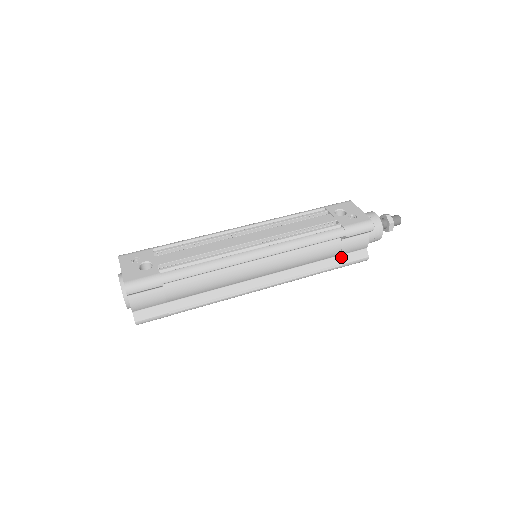
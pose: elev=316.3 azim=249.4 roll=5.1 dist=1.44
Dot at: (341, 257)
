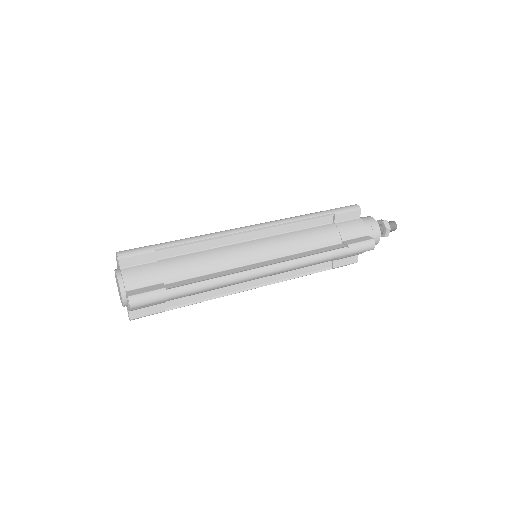
Dot at: (344, 242)
